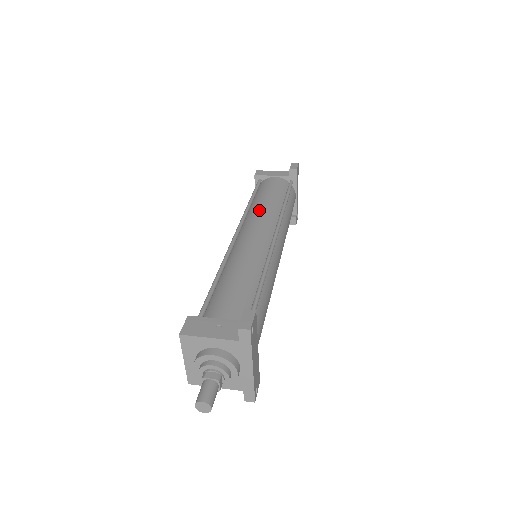
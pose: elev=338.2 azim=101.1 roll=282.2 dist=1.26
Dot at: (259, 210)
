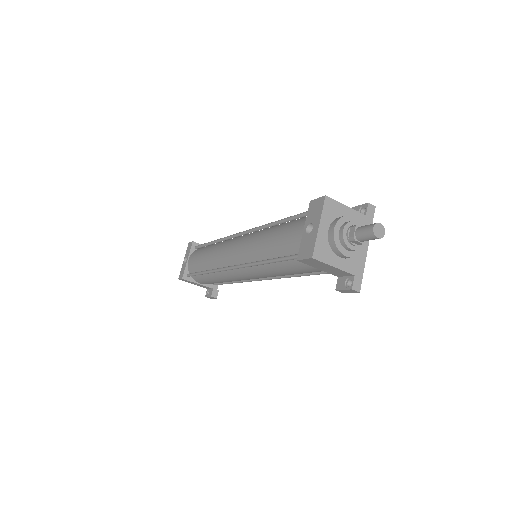
Dot at: occluded
